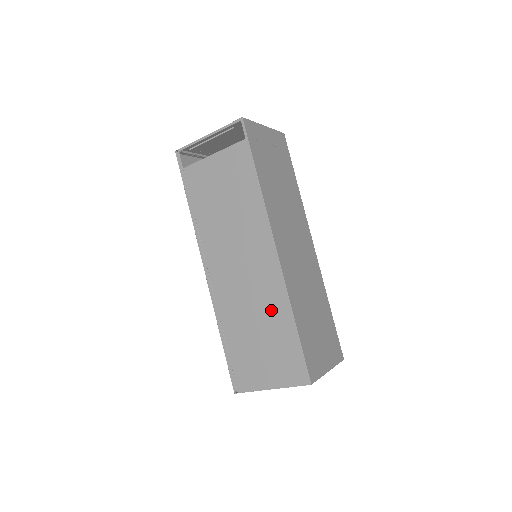
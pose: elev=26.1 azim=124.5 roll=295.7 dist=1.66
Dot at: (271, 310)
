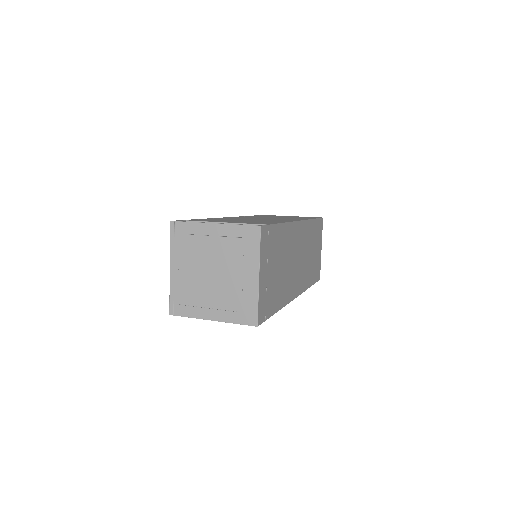
Dot at: occluded
